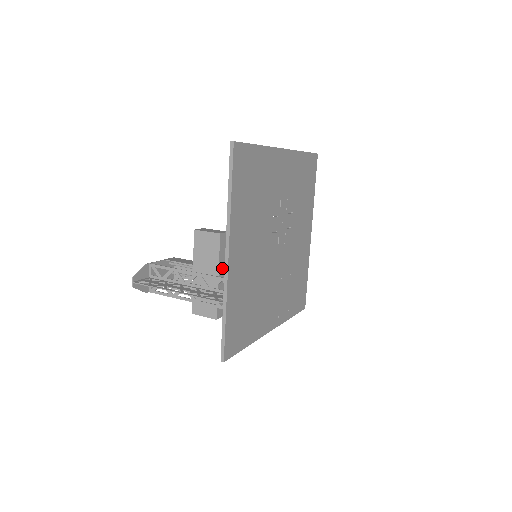
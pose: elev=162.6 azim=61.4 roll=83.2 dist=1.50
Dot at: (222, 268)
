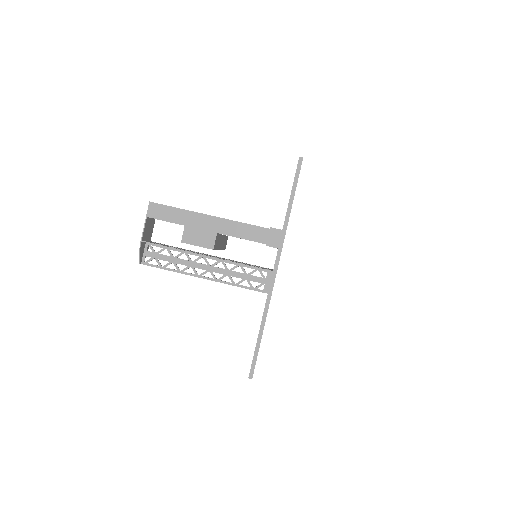
Dot at: (220, 243)
